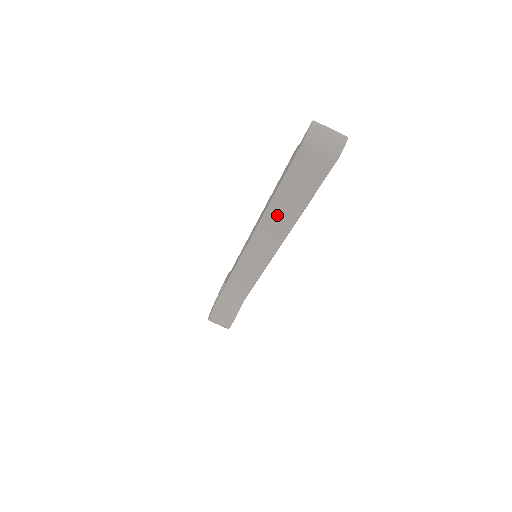
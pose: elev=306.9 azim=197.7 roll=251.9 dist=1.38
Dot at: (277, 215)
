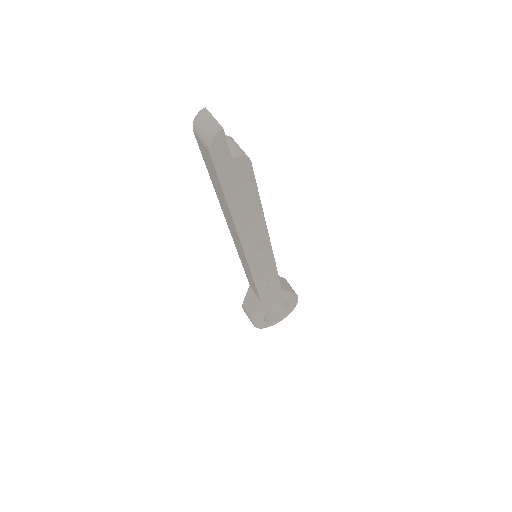
Dot at: (224, 207)
